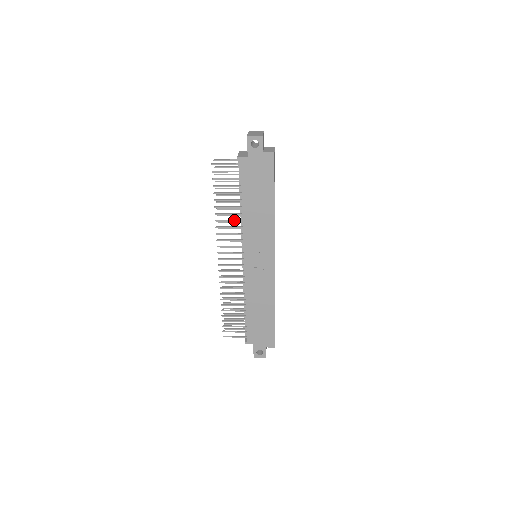
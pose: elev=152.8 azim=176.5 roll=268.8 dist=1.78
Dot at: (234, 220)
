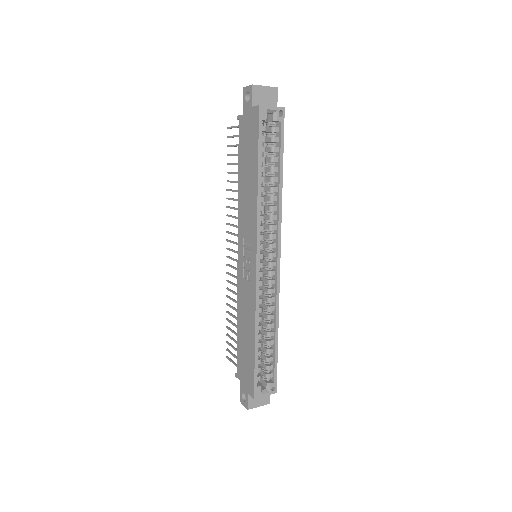
Dot at: (236, 199)
